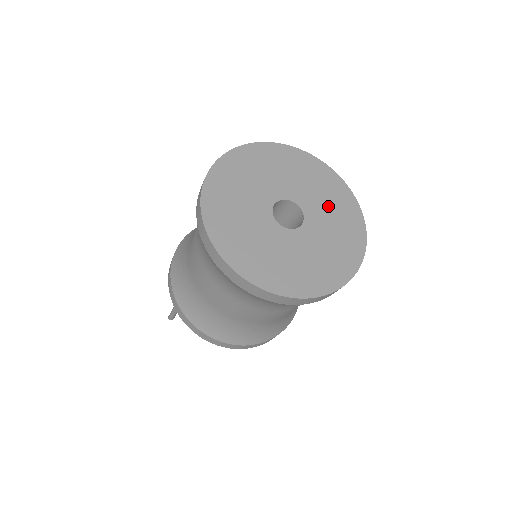
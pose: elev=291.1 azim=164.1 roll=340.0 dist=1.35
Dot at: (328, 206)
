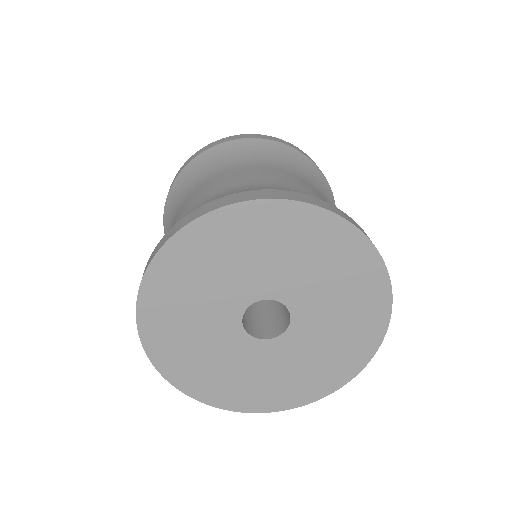
Dot at: (333, 293)
